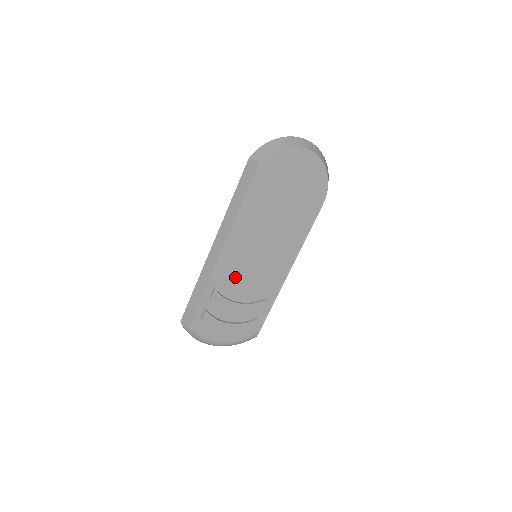
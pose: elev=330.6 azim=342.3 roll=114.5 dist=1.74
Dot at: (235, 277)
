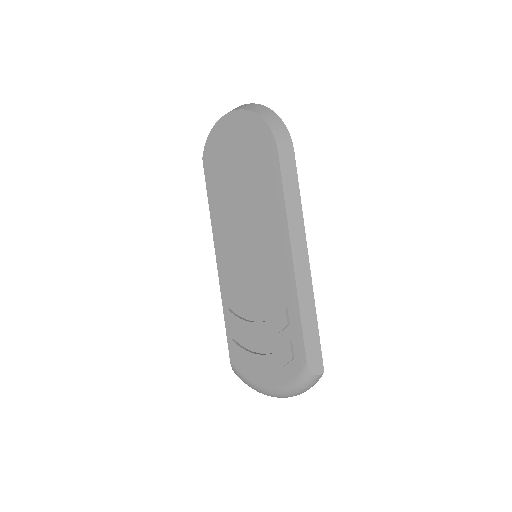
Dot at: (242, 289)
